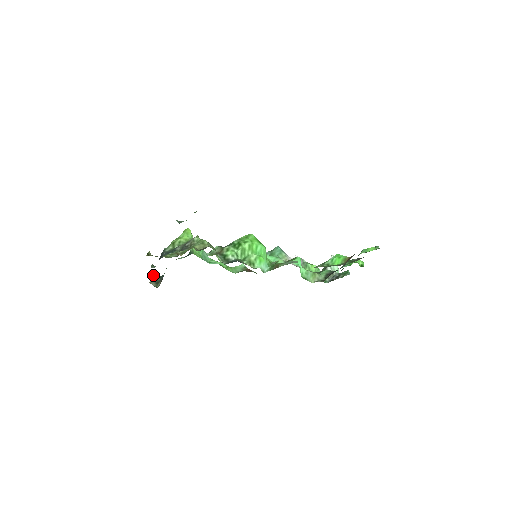
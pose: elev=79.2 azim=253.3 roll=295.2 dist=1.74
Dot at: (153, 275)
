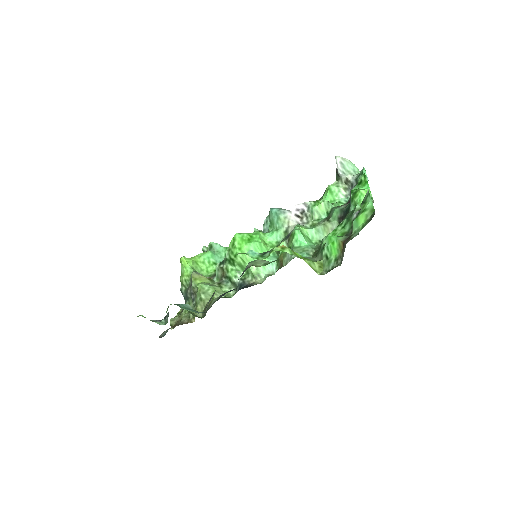
Dot at: occluded
